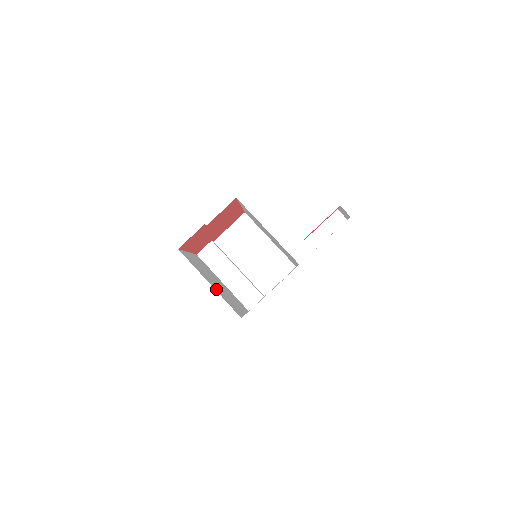
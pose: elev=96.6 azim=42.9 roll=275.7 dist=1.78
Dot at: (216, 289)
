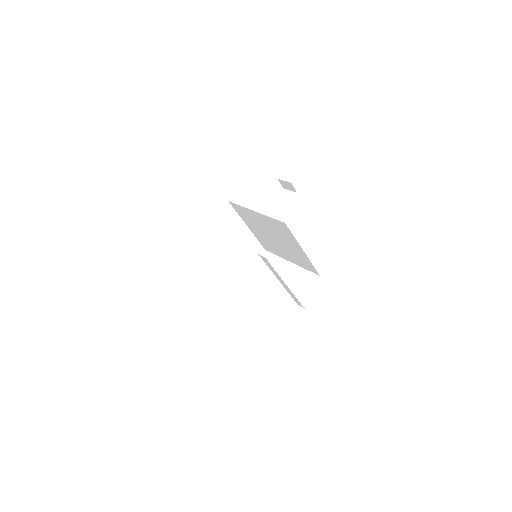
Dot at: occluded
